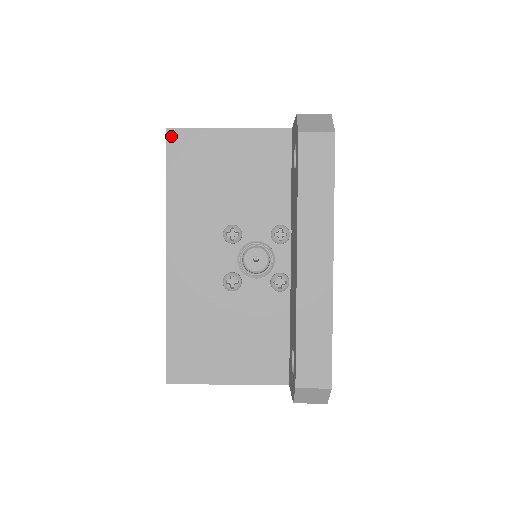
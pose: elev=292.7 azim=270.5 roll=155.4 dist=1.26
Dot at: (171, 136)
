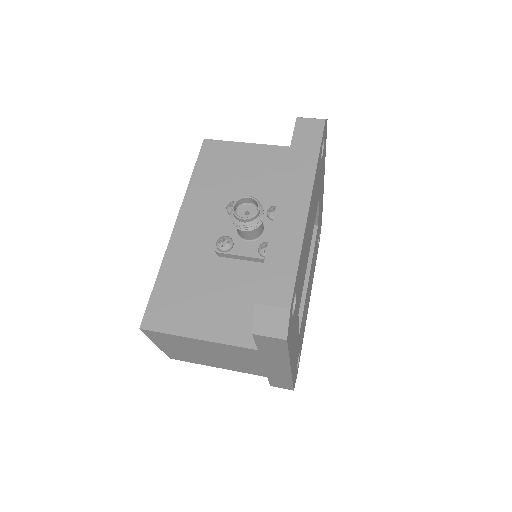
Dot at: (206, 144)
